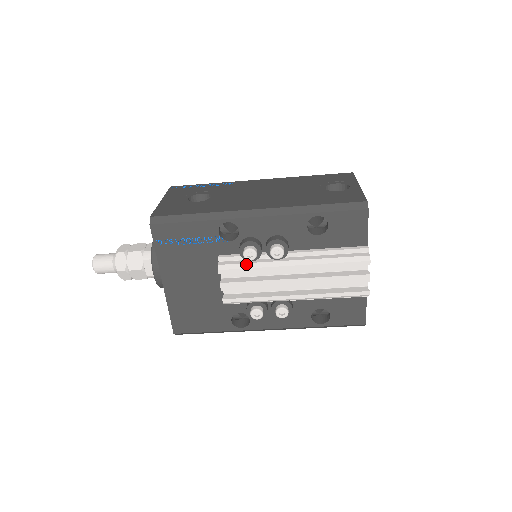
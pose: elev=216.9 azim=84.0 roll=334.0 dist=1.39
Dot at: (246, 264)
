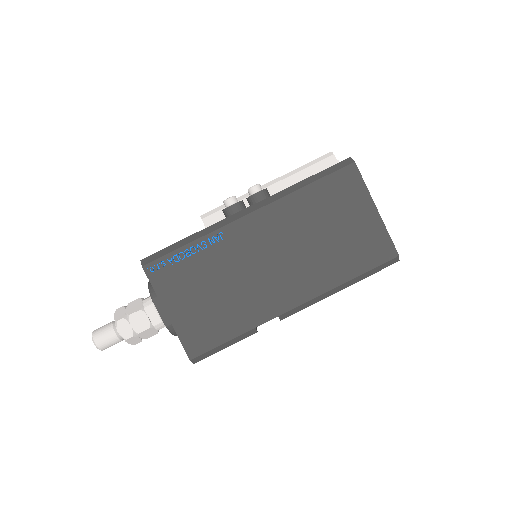
Dot at: occluded
